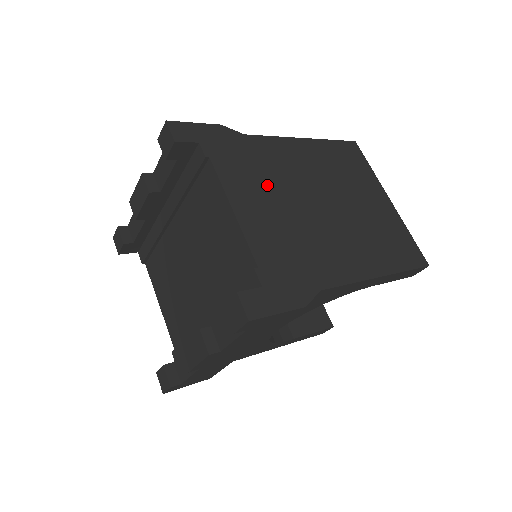
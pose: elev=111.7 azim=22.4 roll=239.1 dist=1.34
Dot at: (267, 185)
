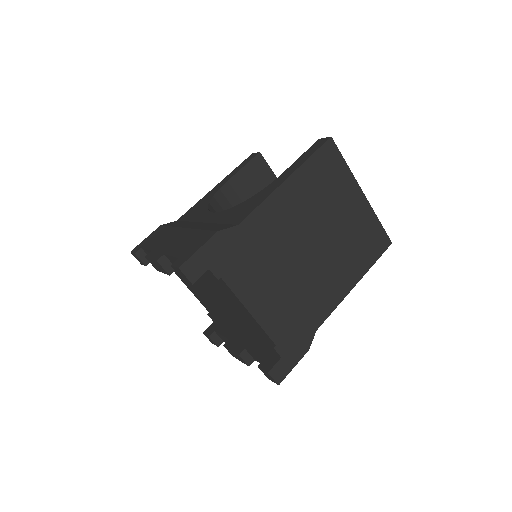
Dot at: (267, 268)
